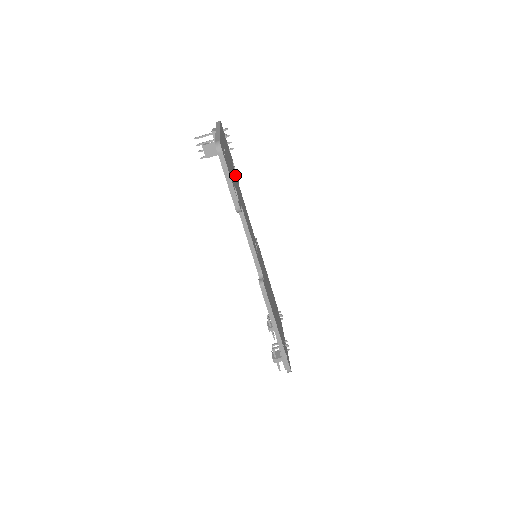
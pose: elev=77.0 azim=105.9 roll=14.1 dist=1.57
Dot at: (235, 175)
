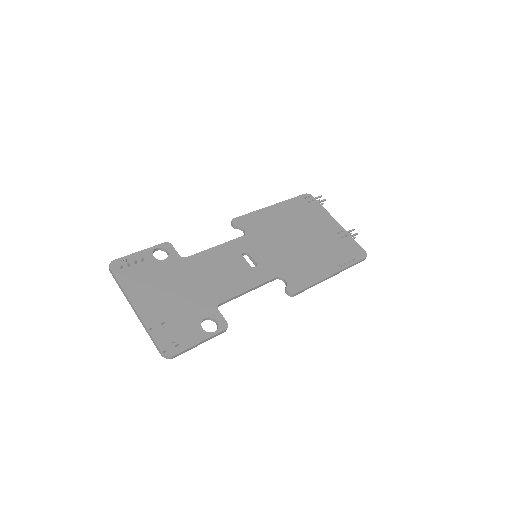
Dot at: (174, 271)
